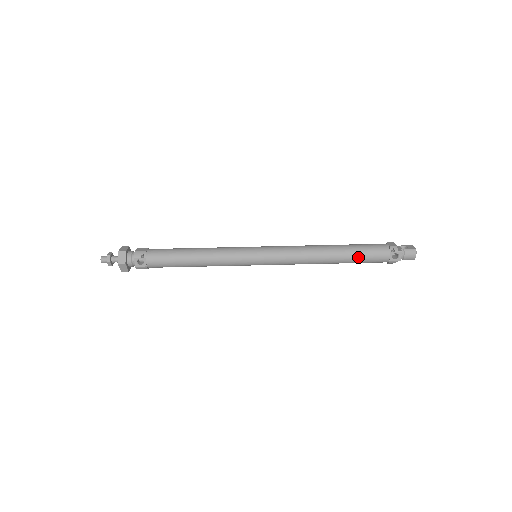
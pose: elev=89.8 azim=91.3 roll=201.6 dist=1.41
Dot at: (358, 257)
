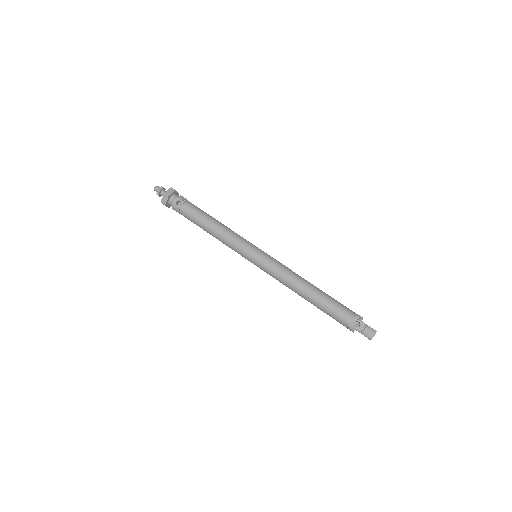
Dot at: (329, 305)
